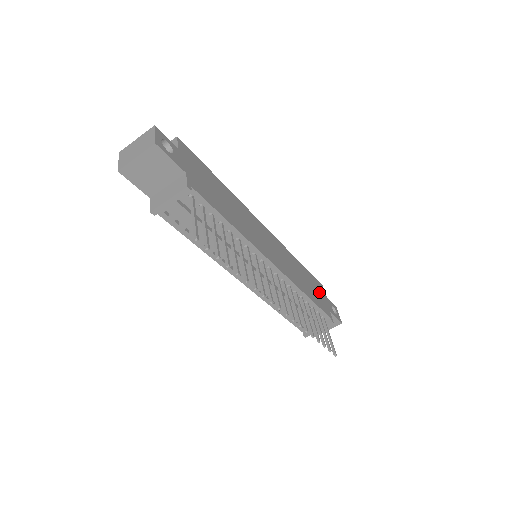
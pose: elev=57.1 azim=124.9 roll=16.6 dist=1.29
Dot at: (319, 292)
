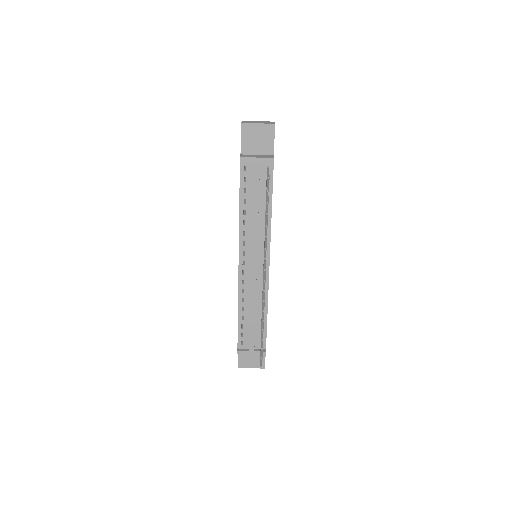
Dot at: occluded
